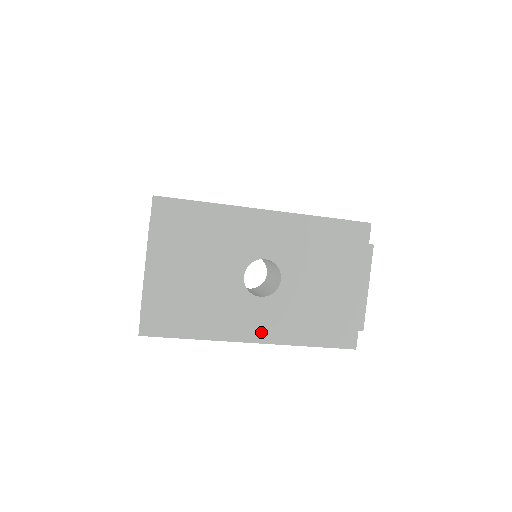
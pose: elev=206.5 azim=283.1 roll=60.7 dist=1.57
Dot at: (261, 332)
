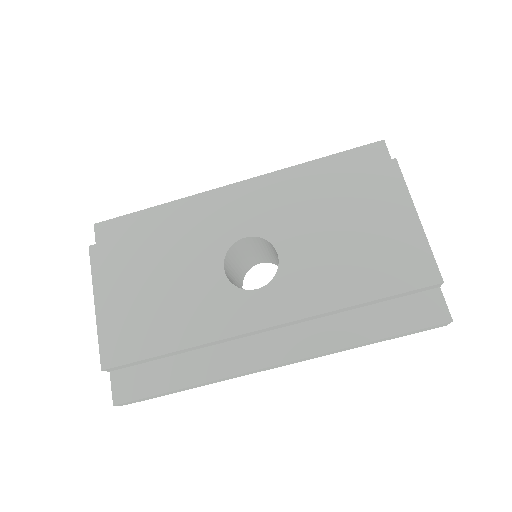
Dot at: (283, 344)
